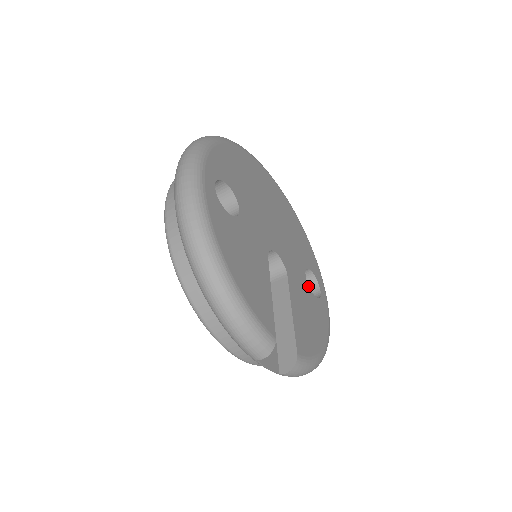
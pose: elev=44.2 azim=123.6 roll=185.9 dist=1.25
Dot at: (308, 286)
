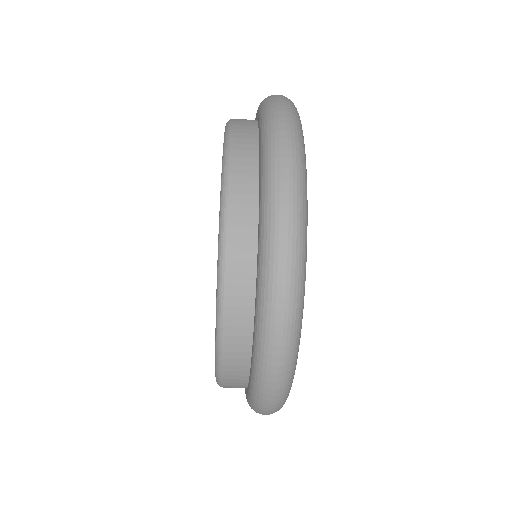
Dot at: occluded
